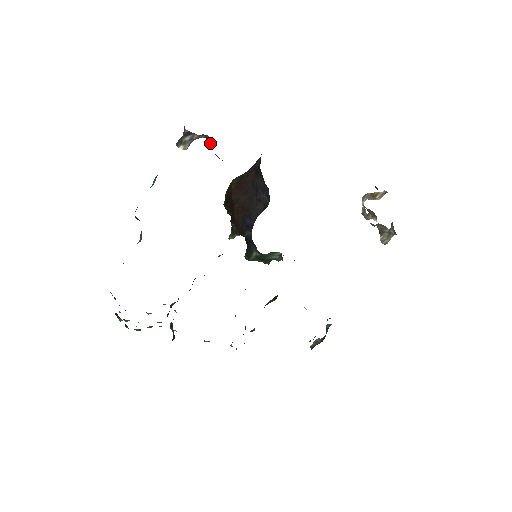
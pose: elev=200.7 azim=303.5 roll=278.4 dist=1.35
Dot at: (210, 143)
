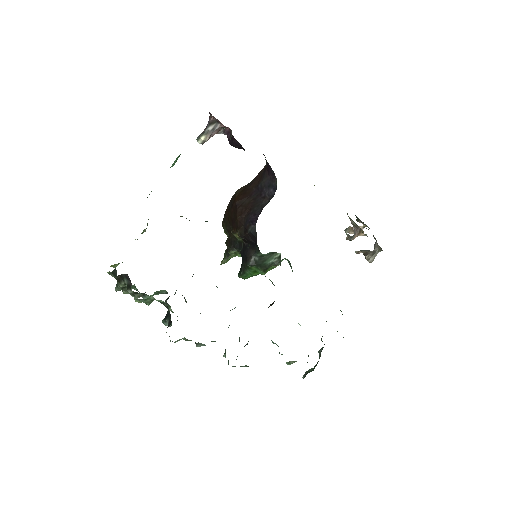
Dot at: (229, 135)
